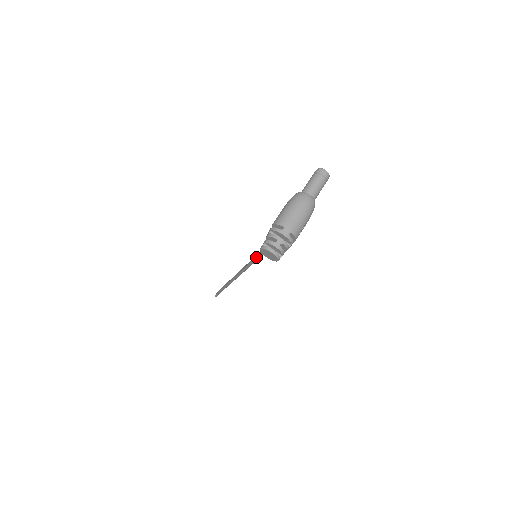
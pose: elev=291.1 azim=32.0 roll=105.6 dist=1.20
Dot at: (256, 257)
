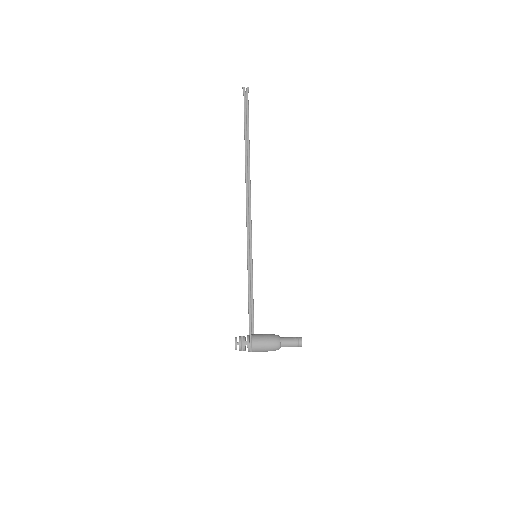
Dot at: (248, 280)
